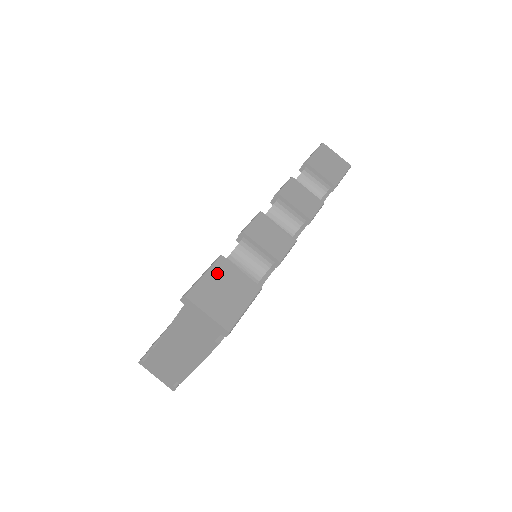
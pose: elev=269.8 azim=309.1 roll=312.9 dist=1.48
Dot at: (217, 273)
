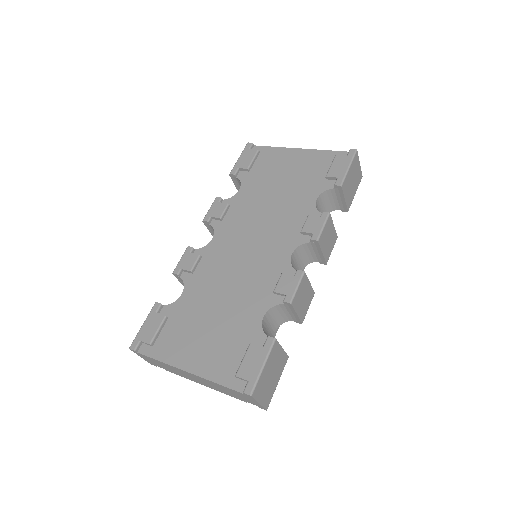
Dot at: (271, 360)
